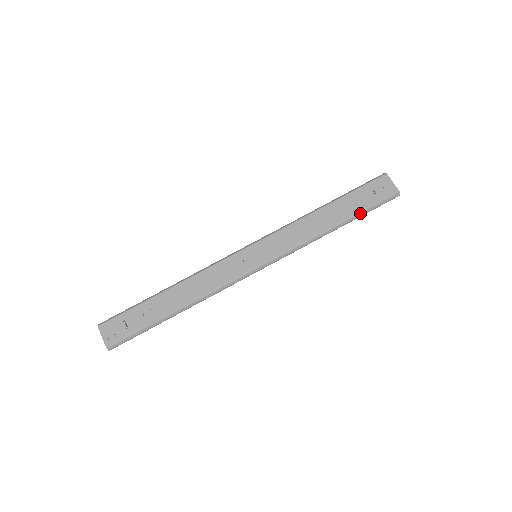
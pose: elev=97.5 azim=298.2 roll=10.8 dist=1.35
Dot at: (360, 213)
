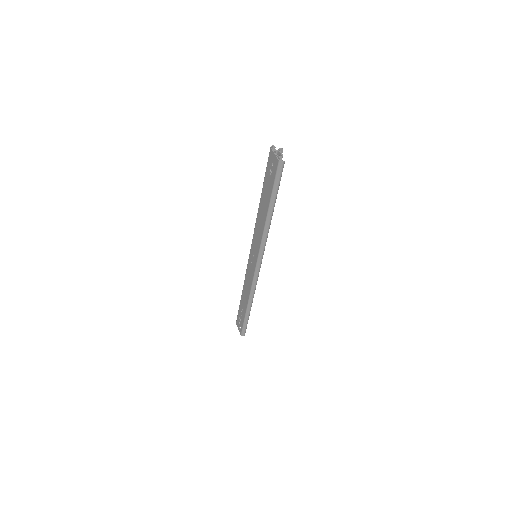
Dot at: (272, 196)
